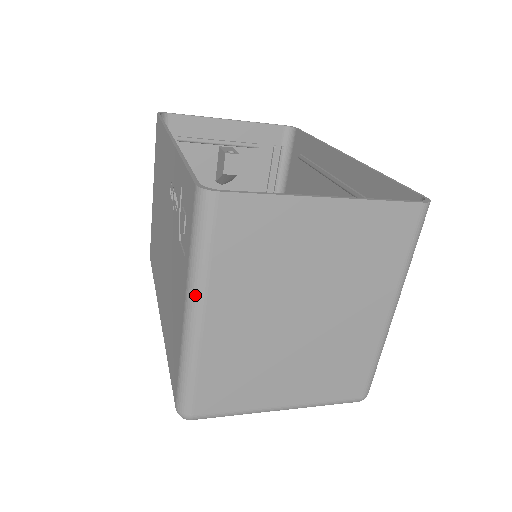
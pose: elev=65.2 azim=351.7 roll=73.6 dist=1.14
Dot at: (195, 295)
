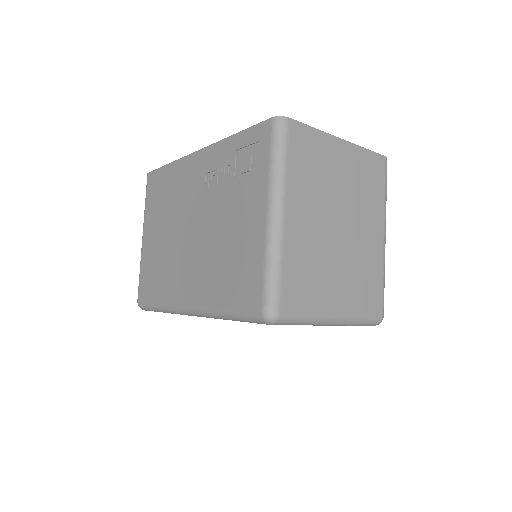
Dot at: (278, 194)
